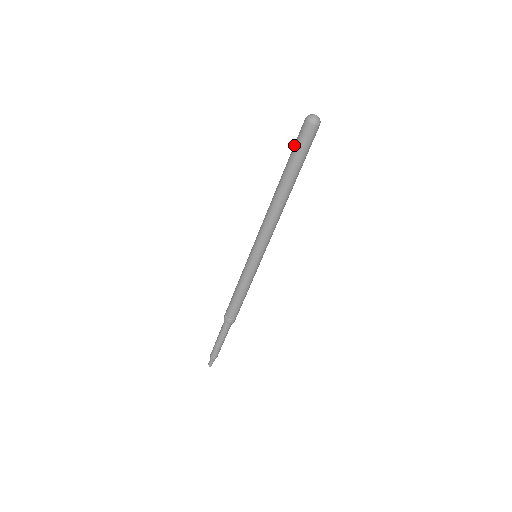
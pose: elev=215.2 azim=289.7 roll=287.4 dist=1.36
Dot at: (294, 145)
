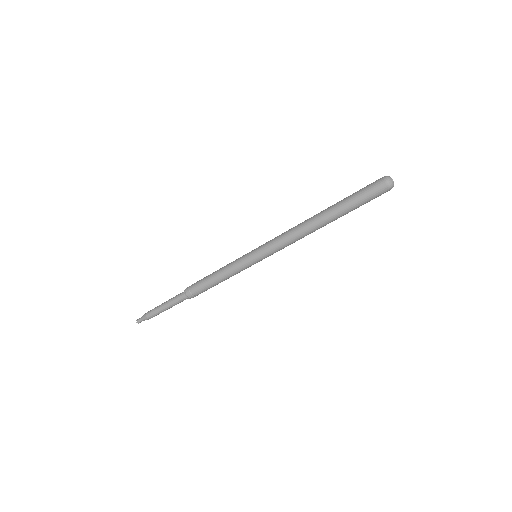
Dot at: (362, 197)
